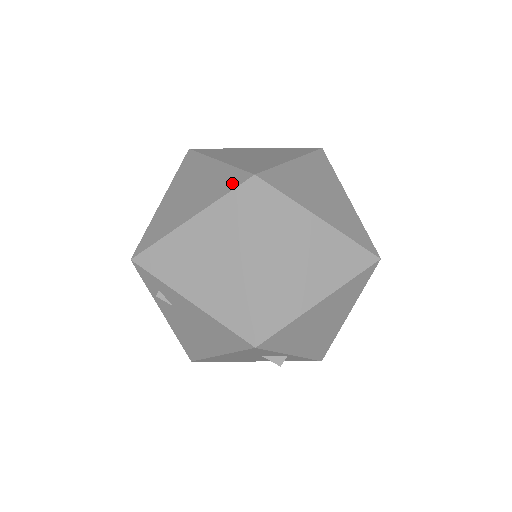
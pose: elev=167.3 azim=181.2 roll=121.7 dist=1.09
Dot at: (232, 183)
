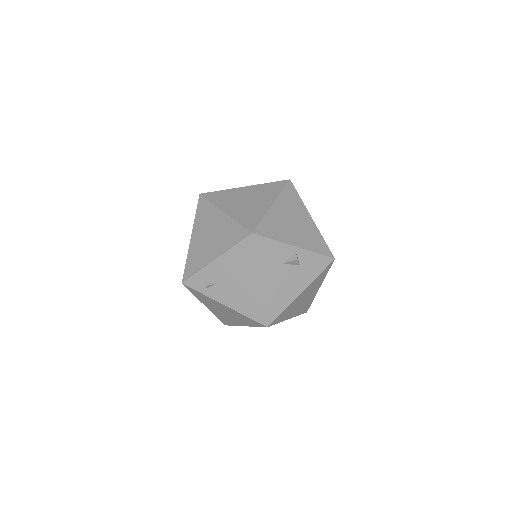
Dot at: occluded
